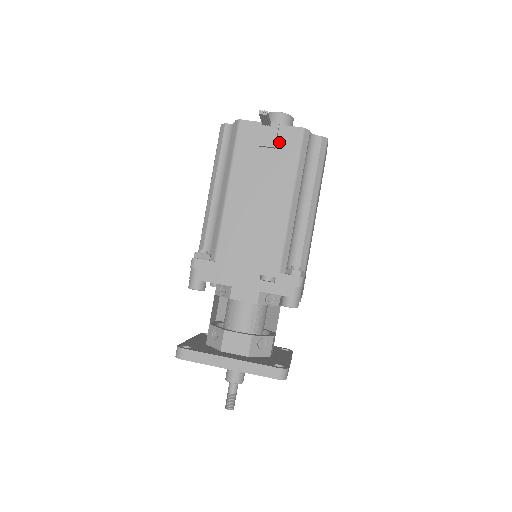
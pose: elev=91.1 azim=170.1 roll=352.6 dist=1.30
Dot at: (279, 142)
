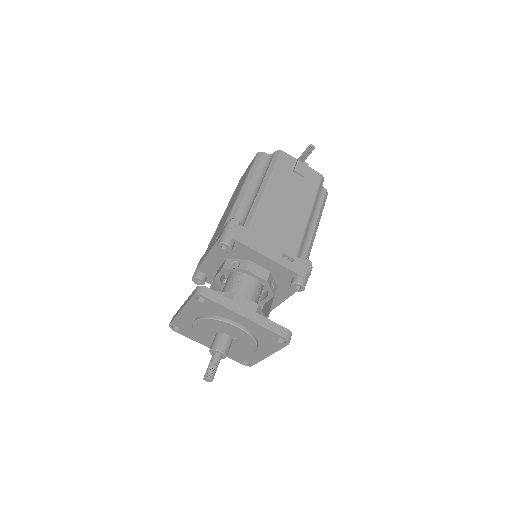
Dot at: (306, 175)
